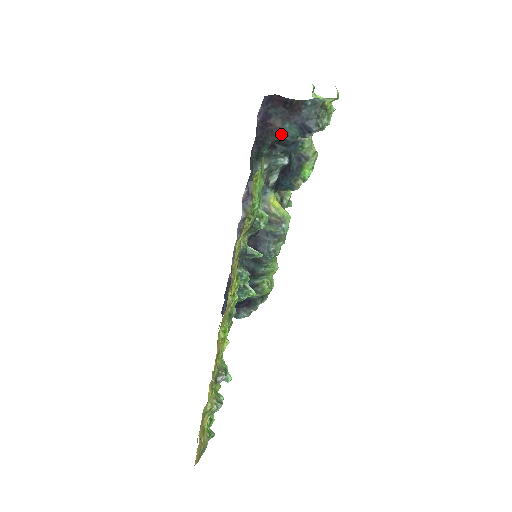
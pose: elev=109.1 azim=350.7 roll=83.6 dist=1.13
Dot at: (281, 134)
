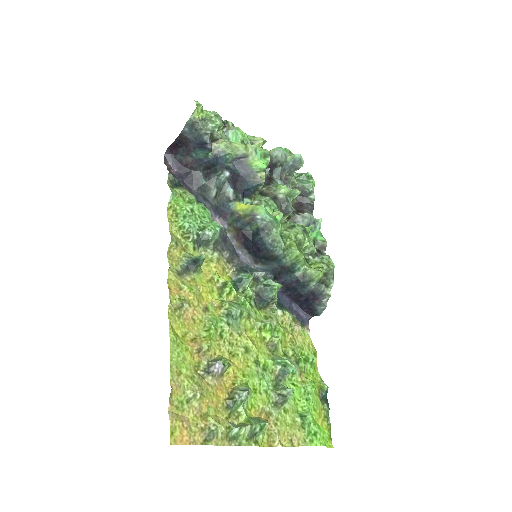
Dot at: (199, 163)
